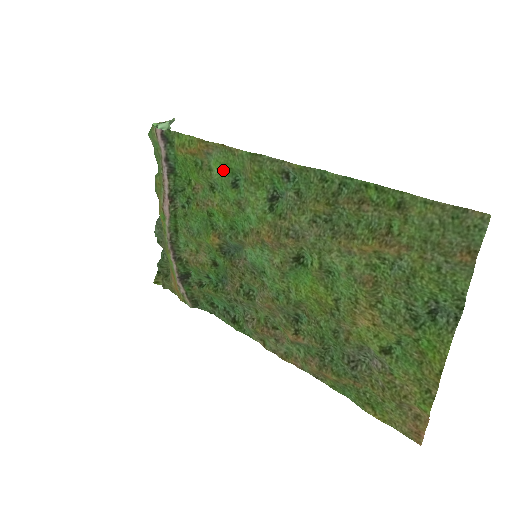
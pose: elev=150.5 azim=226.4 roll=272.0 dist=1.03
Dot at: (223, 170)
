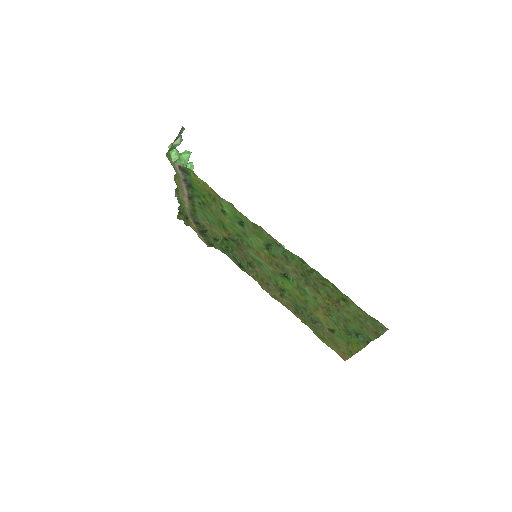
Dot at: (232, 214)
